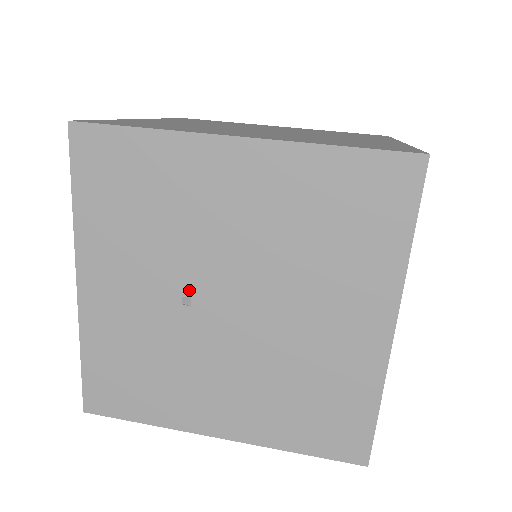
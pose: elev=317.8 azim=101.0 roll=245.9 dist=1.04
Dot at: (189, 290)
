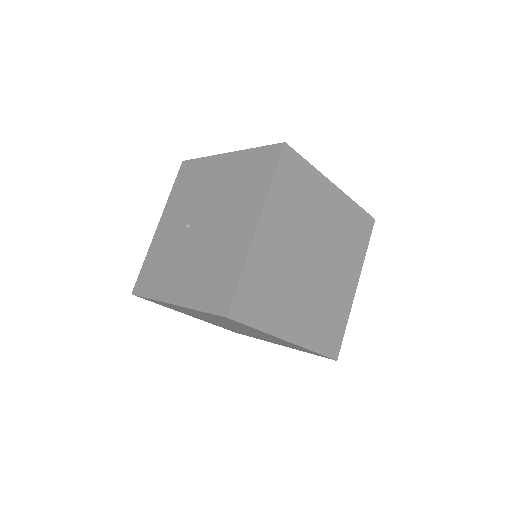
Dot at: (191, 221)
